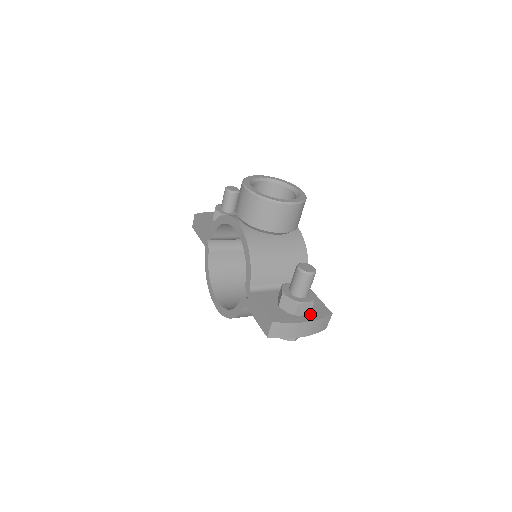
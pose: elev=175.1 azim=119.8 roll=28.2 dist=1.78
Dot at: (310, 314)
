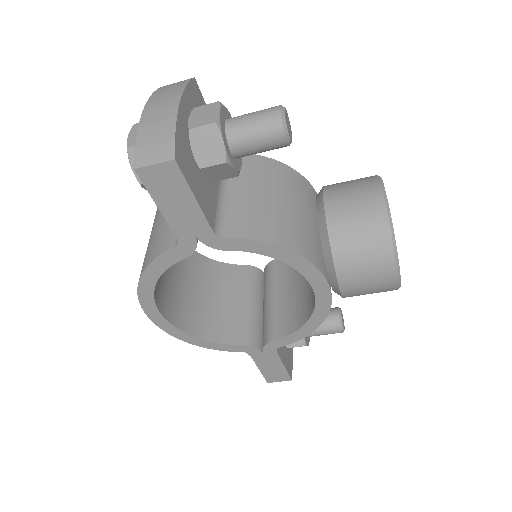
Dot at: occluded
